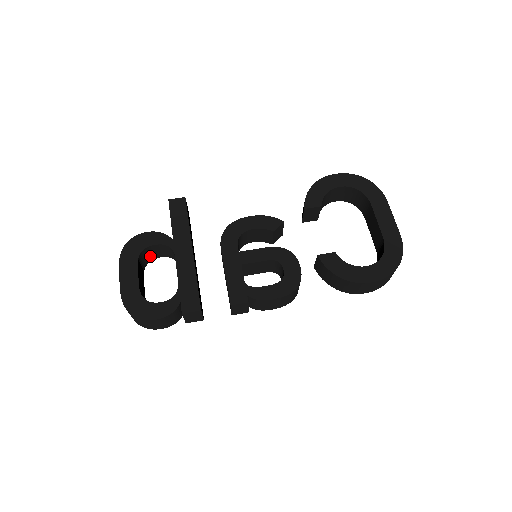
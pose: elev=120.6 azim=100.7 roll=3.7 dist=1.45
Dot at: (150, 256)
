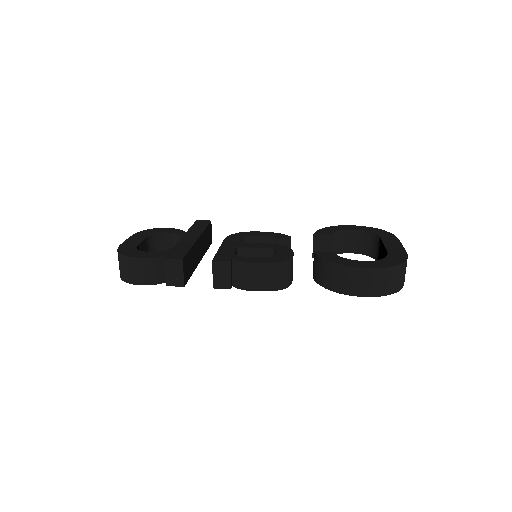
Dot at: (162, 249)
